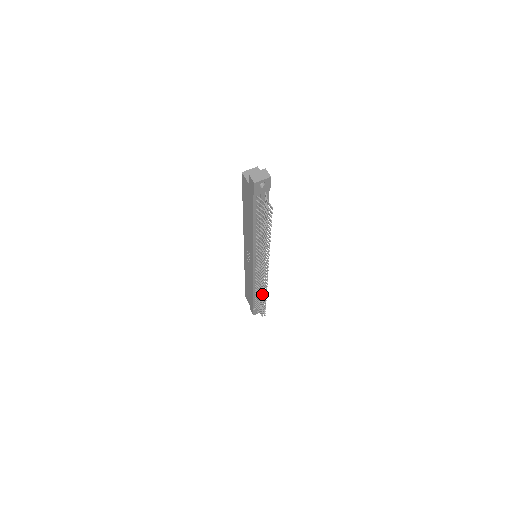
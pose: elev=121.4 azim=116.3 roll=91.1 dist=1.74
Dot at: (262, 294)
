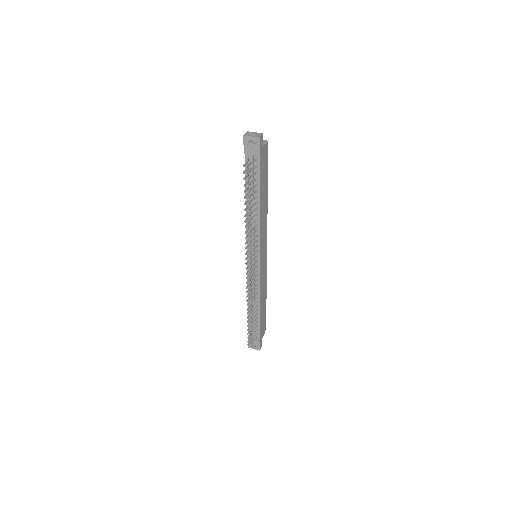
Dot at: (247, 304)
